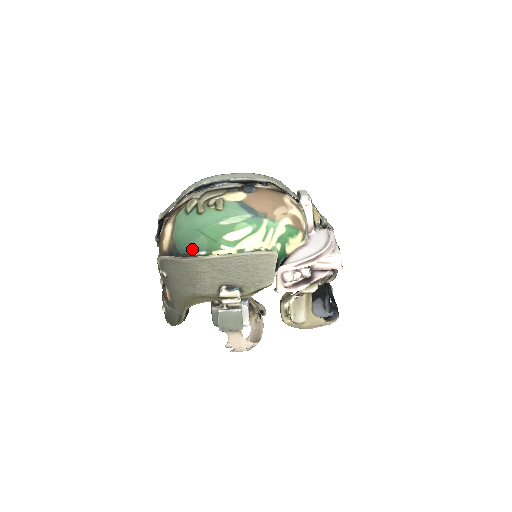
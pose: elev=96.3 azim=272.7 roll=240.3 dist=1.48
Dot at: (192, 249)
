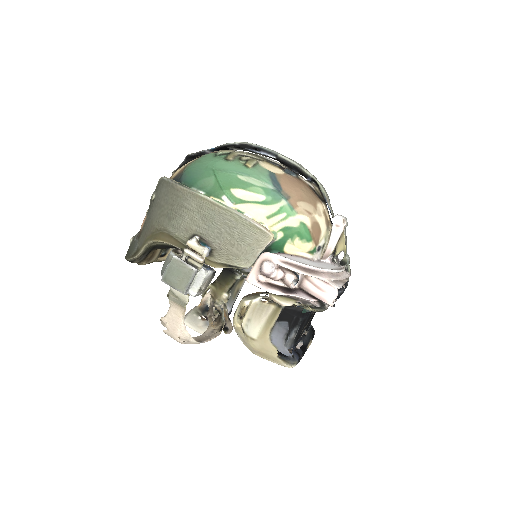
Dot at: (194, 184)
